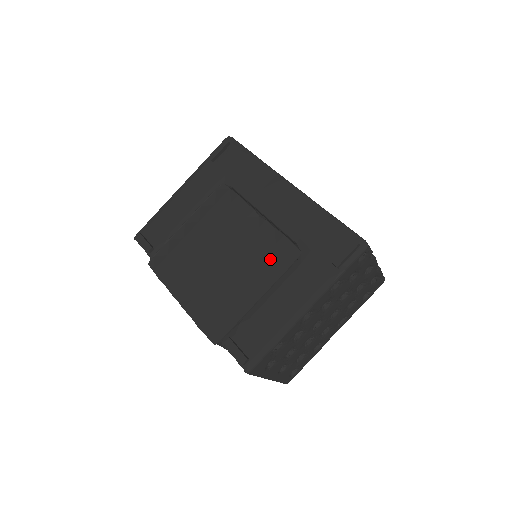
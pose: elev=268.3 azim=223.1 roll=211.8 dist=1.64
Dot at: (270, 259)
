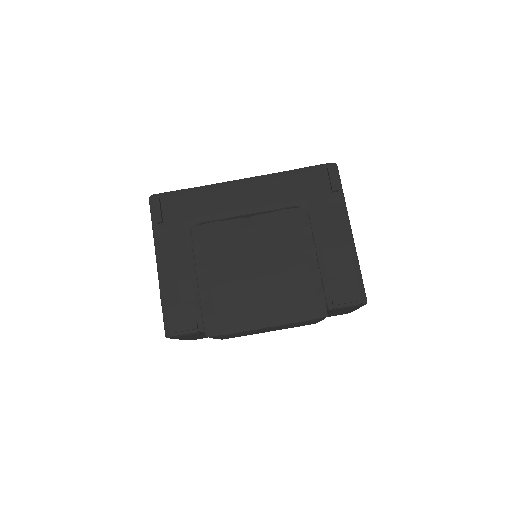
Dot at: (292, 232)
